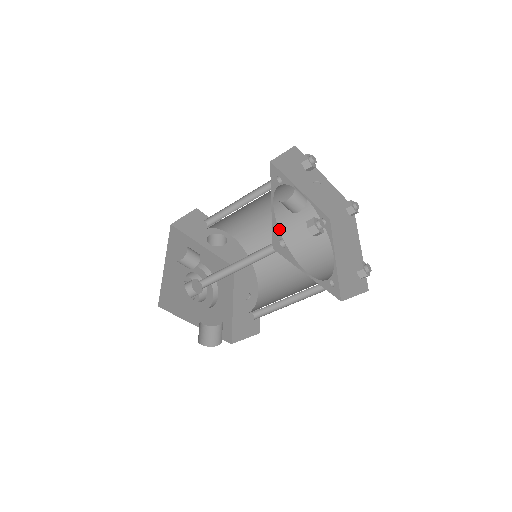
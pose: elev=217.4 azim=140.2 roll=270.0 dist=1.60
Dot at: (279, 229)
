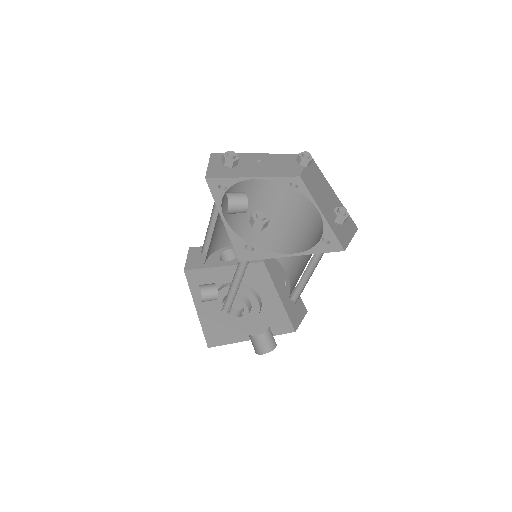
Dot at: occluded
